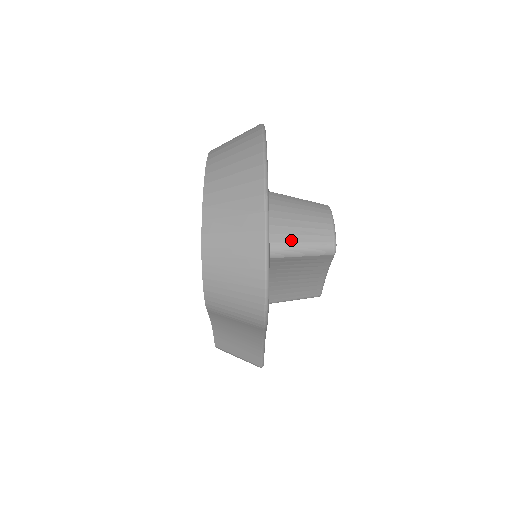
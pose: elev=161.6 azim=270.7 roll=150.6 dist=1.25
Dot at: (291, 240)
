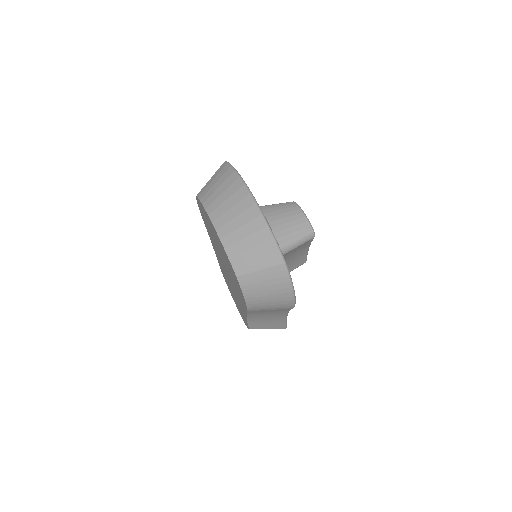
Dot at: (285, 241)
